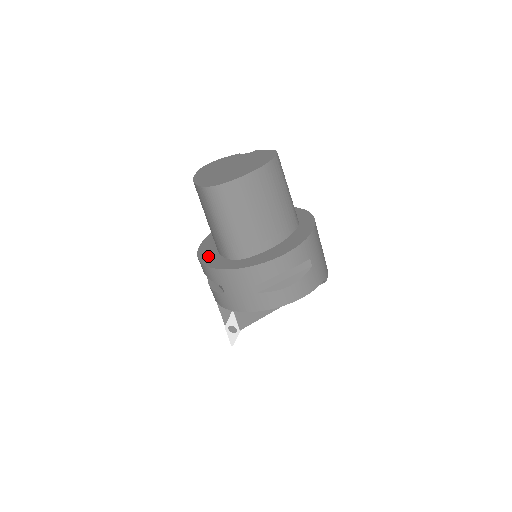
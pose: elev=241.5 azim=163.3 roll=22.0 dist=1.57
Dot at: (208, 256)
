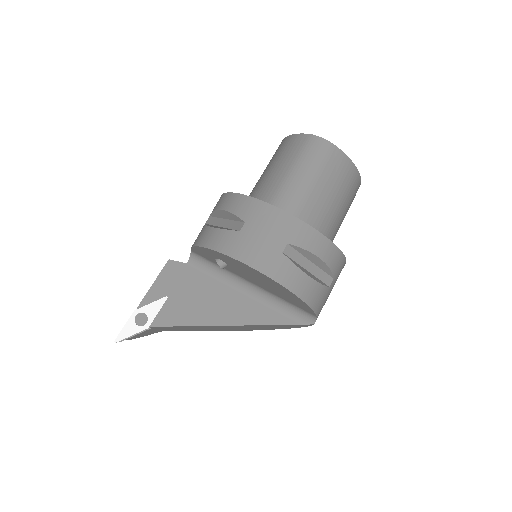
Dot at: occluded
